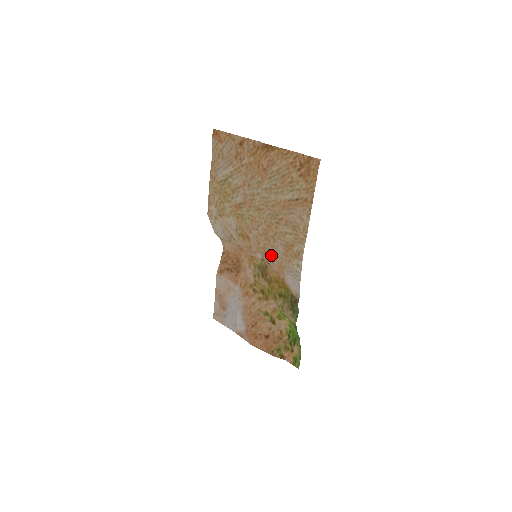
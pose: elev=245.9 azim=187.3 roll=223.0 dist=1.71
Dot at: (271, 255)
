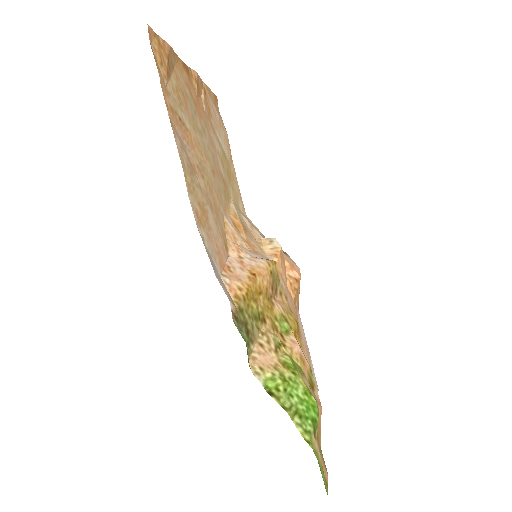
Dot at: (222, 239)
